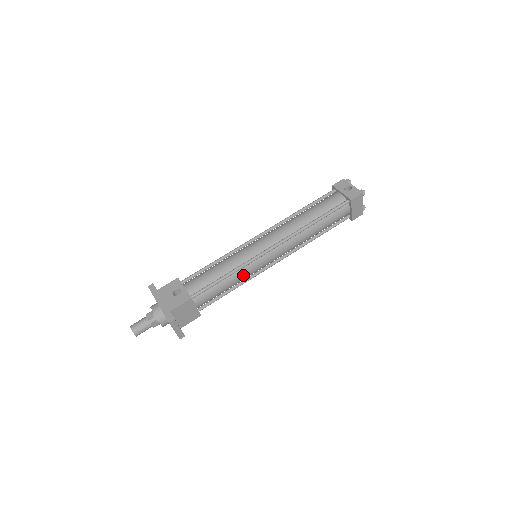
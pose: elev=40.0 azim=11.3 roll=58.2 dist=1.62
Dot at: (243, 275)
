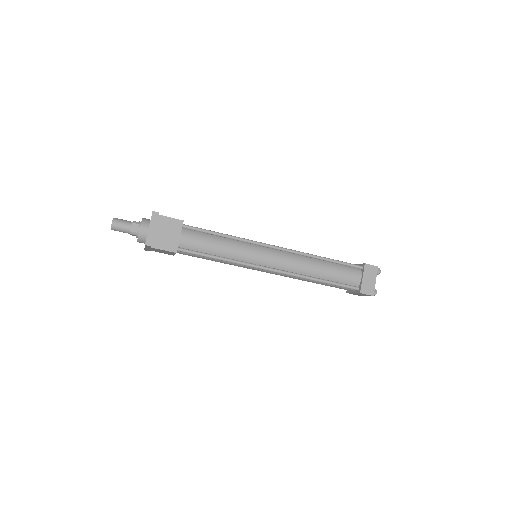
Dot at: (237, 249)
